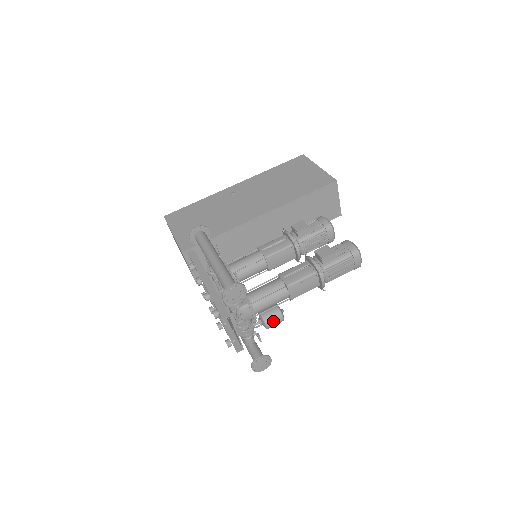
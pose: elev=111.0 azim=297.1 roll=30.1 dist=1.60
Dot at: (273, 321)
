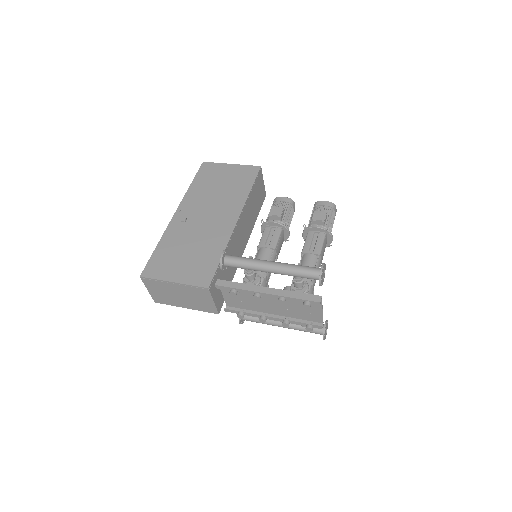
Dot at: occluded
